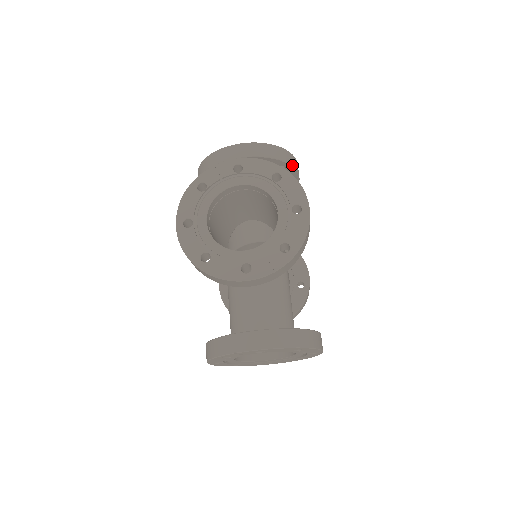
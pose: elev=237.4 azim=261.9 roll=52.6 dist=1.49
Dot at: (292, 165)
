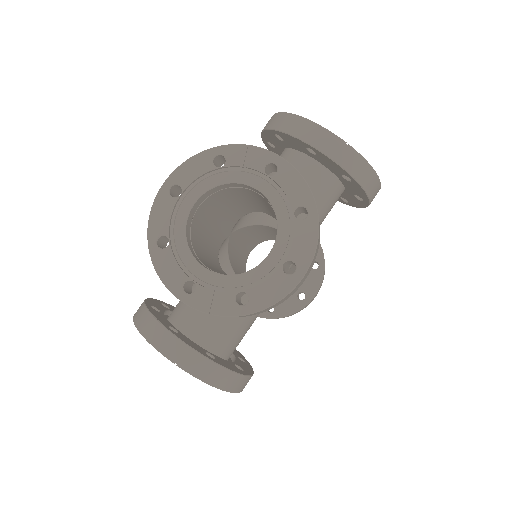
Dot at: (324, 270)
